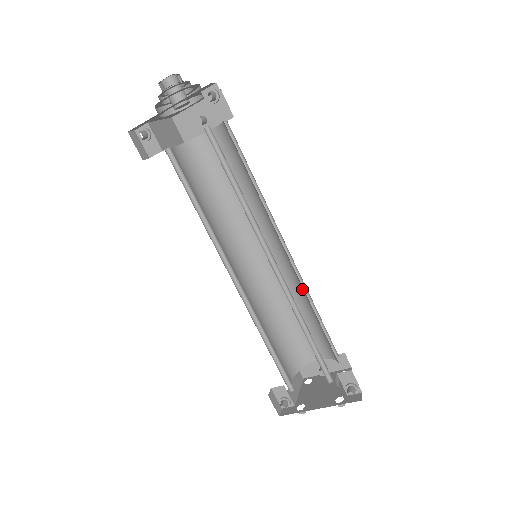
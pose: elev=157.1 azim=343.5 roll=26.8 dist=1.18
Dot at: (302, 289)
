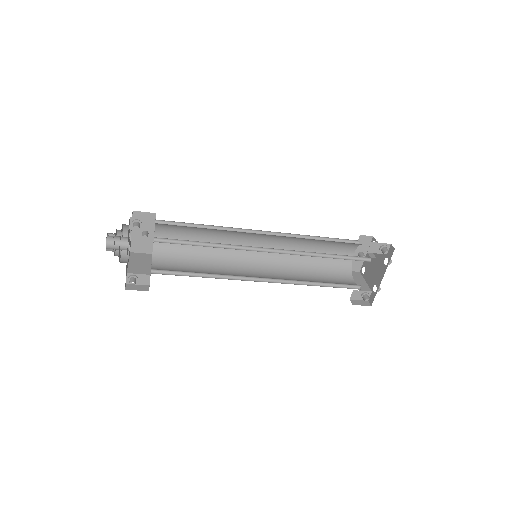
Dot at: (298, 238)
